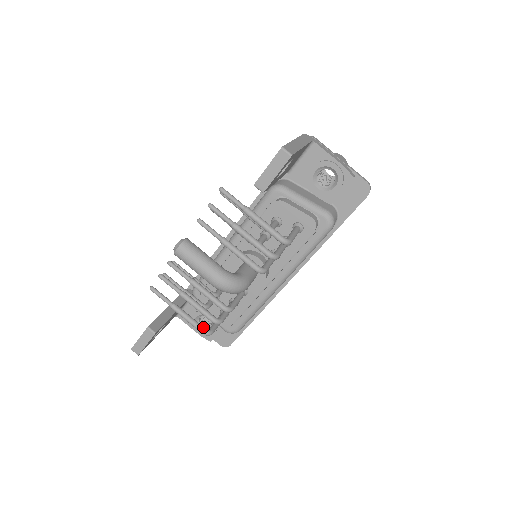
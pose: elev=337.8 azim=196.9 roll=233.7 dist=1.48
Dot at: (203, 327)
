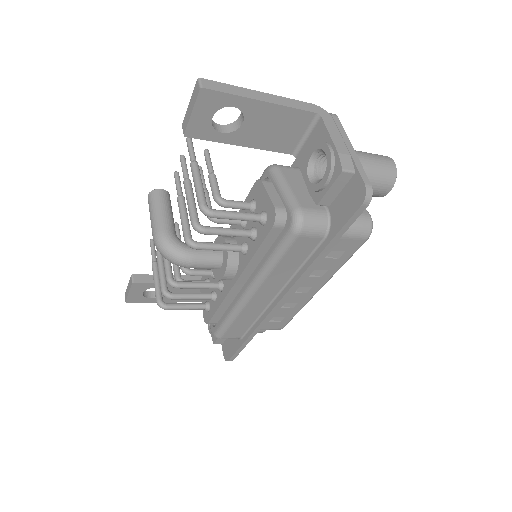
Dot at: (160, 296)
